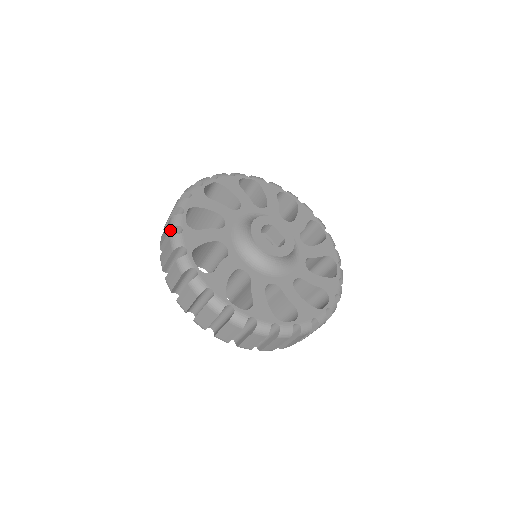
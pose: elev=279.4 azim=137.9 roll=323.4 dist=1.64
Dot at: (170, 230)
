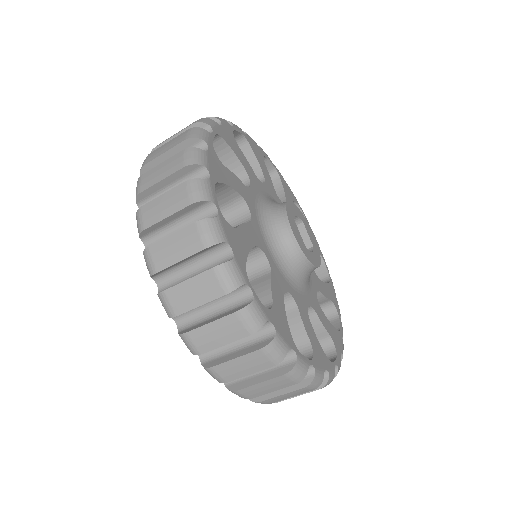
Dot at: (185, 141)
